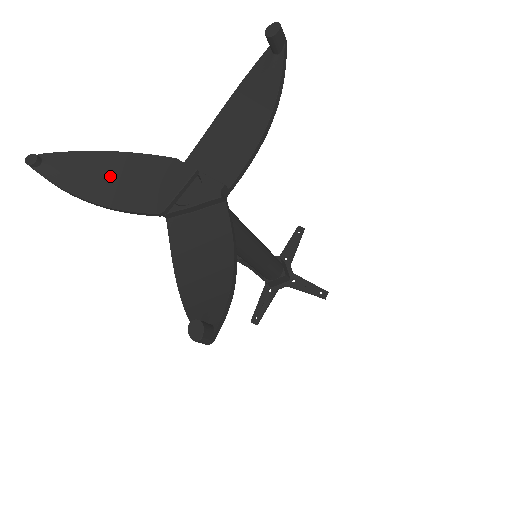
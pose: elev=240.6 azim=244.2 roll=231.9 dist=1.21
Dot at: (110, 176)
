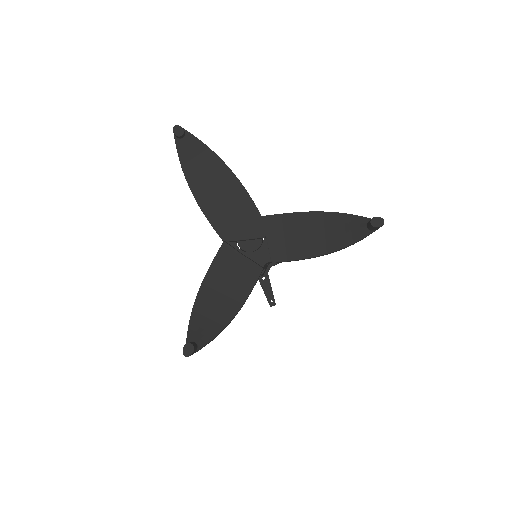
Dot at: (215, 185)
